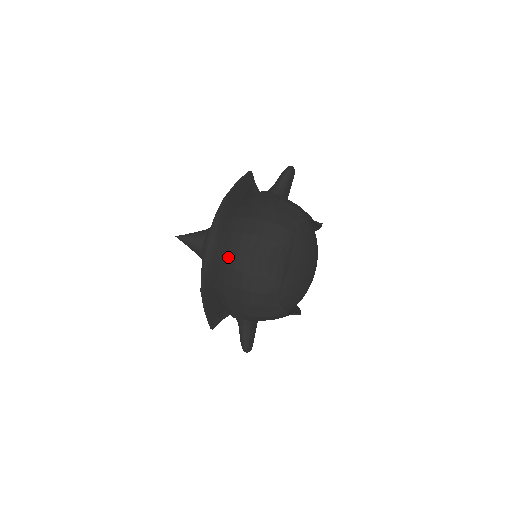
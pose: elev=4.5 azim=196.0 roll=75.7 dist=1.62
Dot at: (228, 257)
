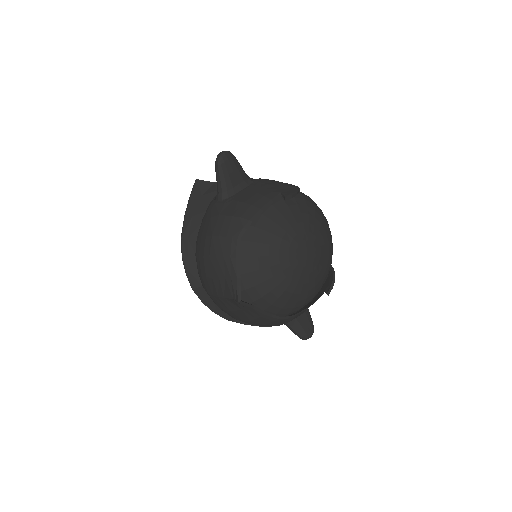
Dot at: (210, 297)
